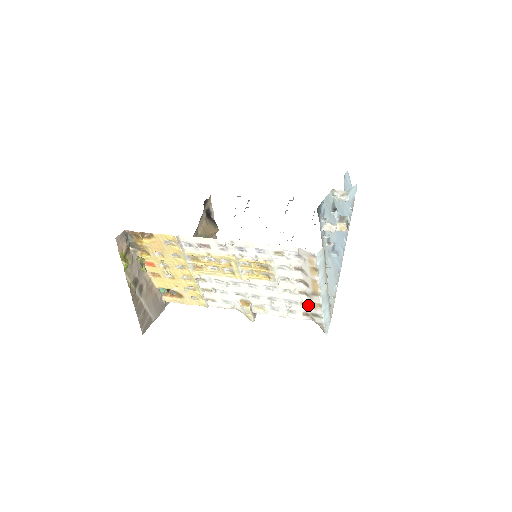
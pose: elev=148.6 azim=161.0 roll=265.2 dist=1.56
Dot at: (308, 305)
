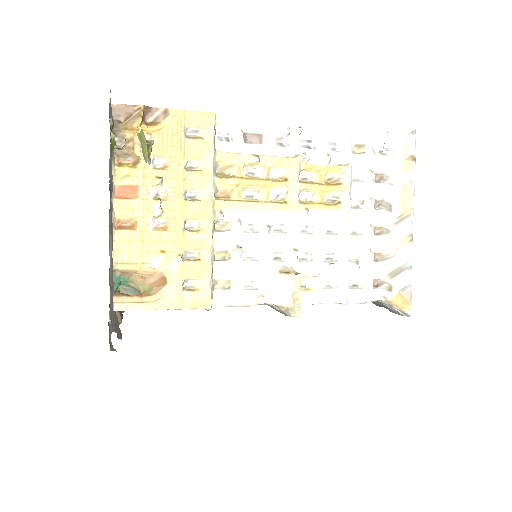
Dot at: (385, 257)
